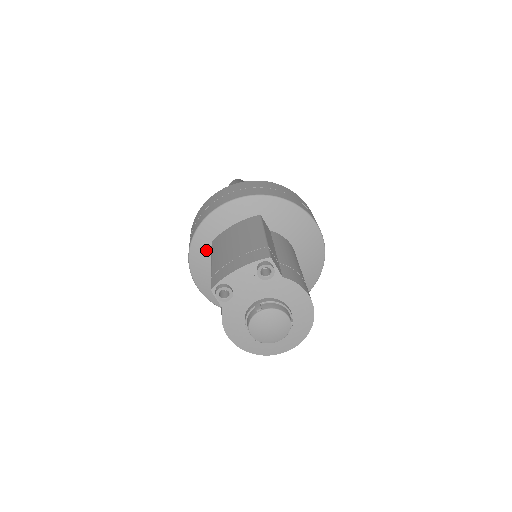
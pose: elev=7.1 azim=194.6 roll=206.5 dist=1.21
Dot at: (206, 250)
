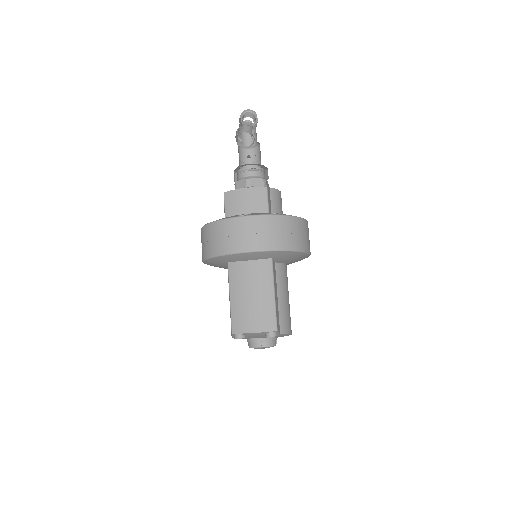
Dot at: (221, 263)
